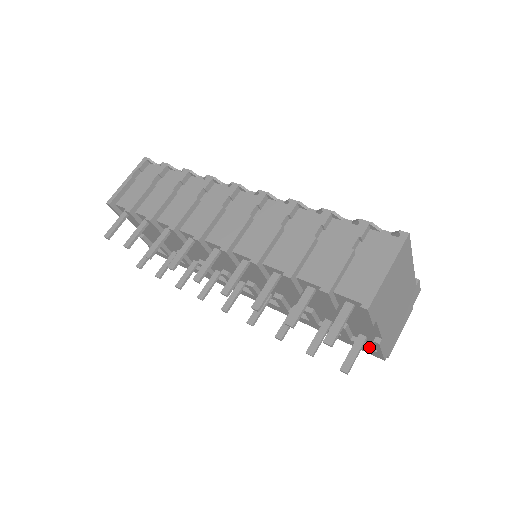
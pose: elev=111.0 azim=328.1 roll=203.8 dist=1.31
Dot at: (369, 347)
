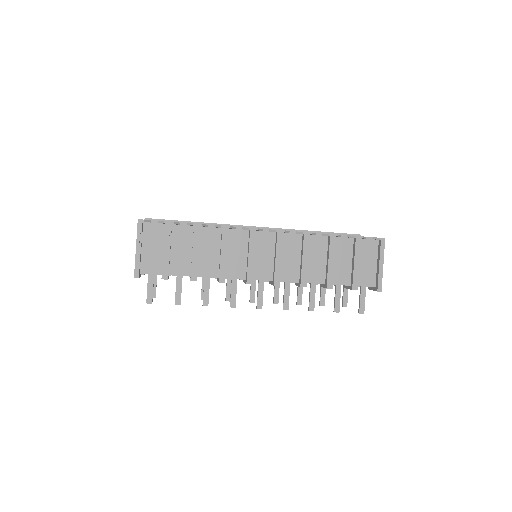
Dot at: occluded
